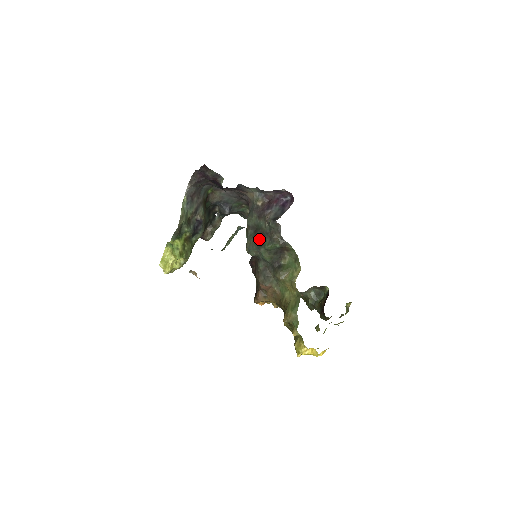
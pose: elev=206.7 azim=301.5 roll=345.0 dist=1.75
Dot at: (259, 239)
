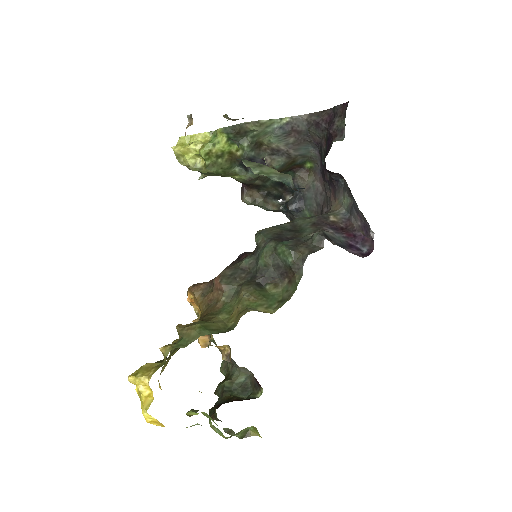
Dot at: (284, 236)
